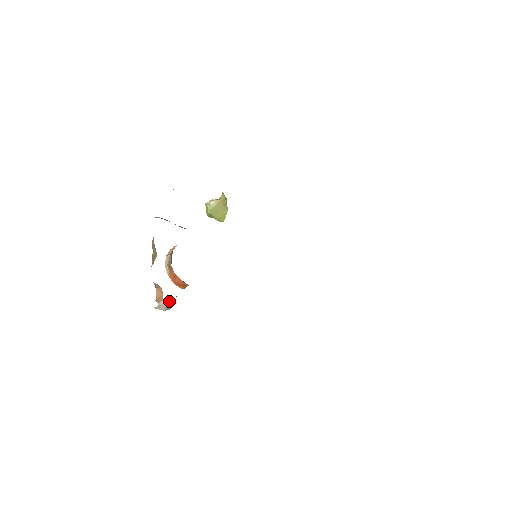
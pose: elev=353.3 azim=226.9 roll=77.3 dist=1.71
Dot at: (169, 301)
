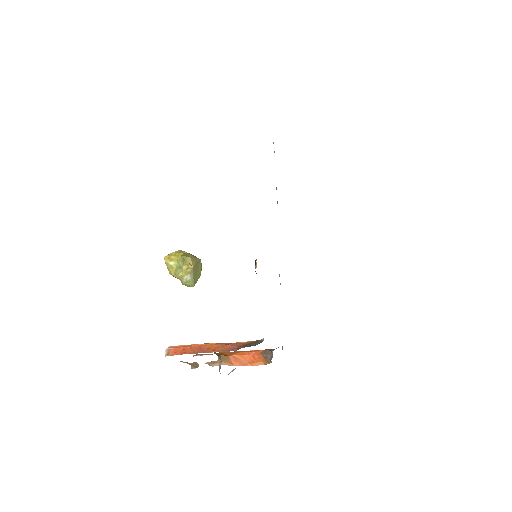
Dot at: occluded
